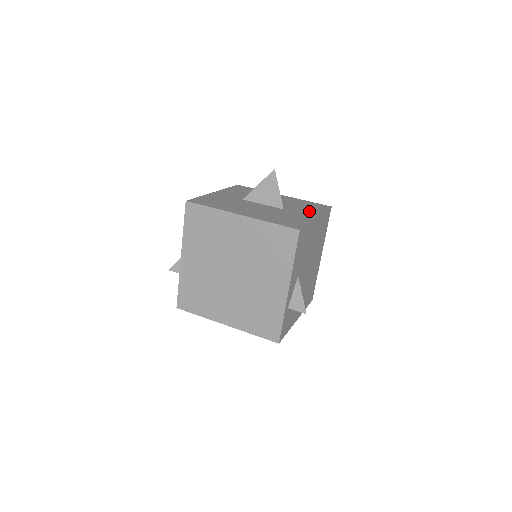
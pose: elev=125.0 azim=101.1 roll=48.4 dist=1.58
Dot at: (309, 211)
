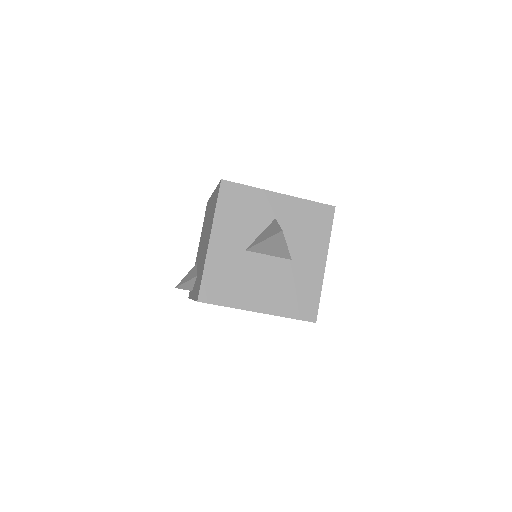
Dot at: (316, 248)
